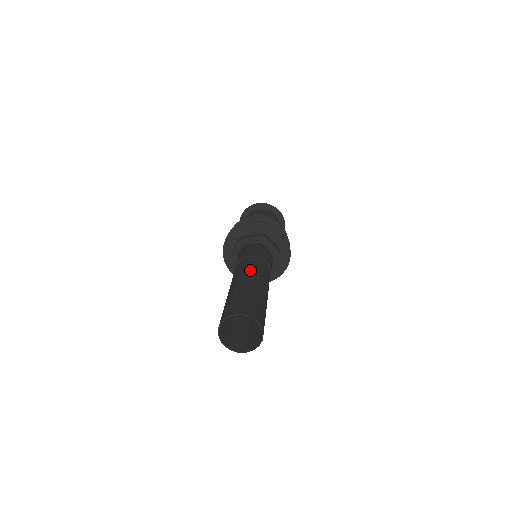
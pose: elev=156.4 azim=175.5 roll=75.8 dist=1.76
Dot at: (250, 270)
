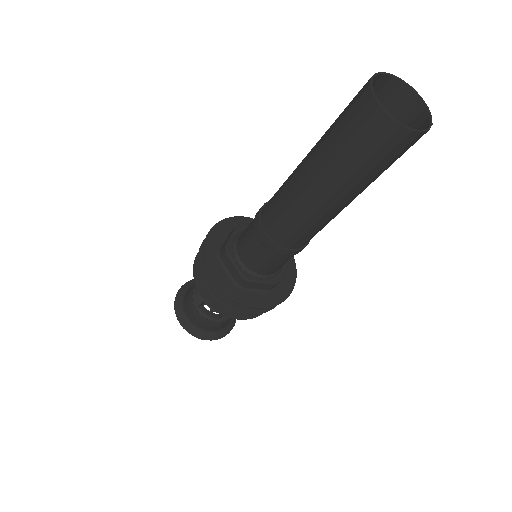
Dot at: occluded
